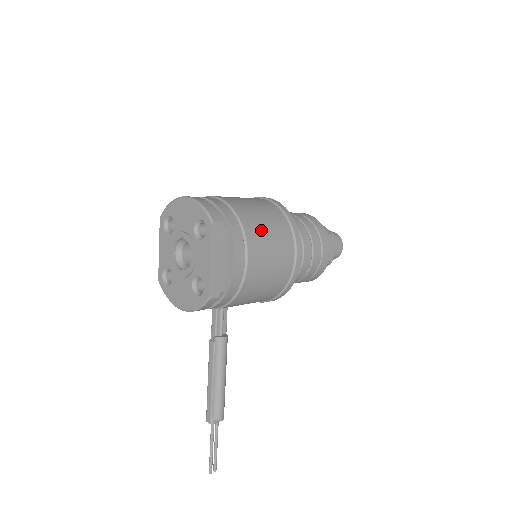
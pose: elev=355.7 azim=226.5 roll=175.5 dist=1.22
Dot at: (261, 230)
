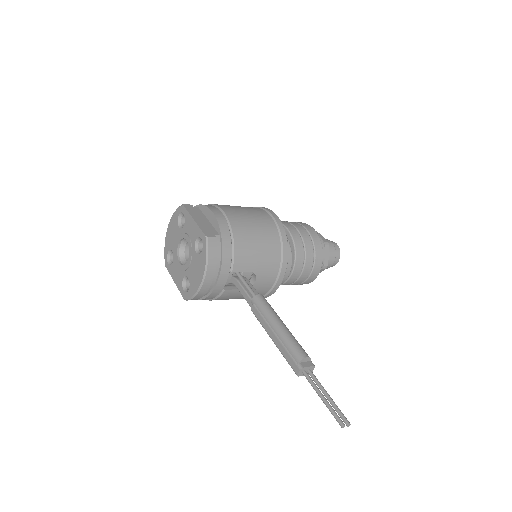
Dot at: (227, 205)
